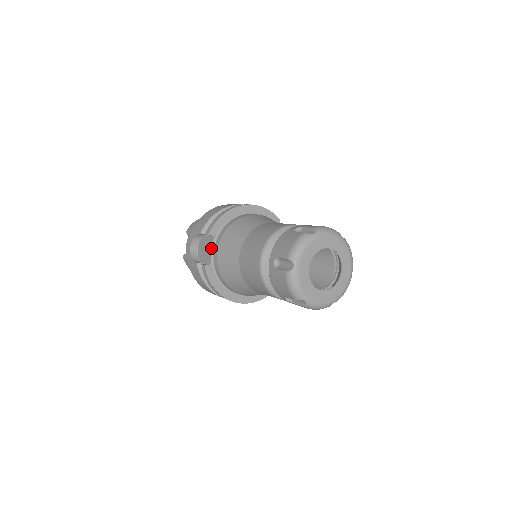
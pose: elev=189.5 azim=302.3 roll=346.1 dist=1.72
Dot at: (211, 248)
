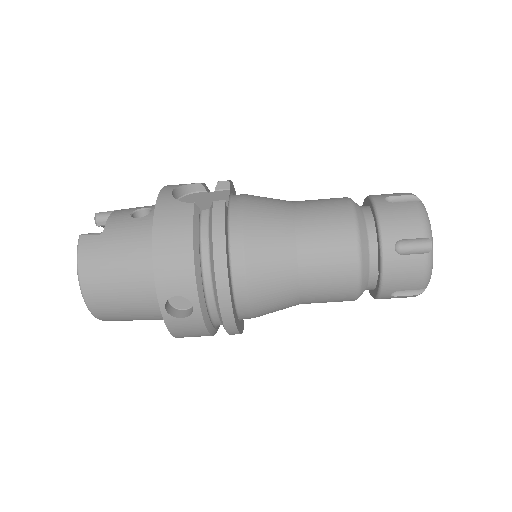
Dot at: (226, 197)
